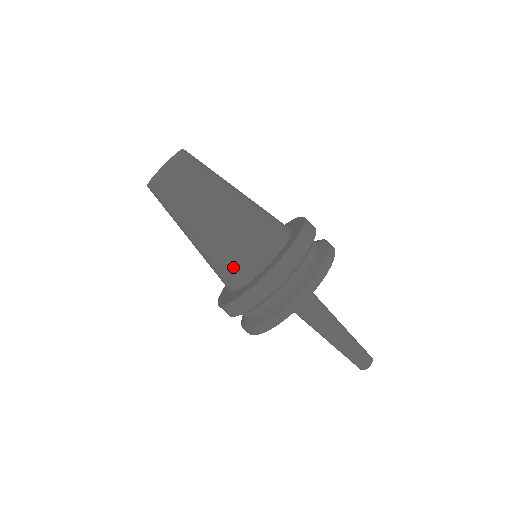
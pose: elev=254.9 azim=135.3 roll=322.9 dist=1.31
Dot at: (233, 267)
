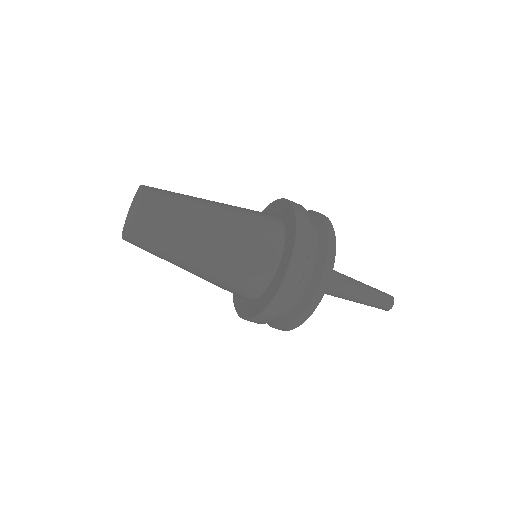
Dot at: occluded
